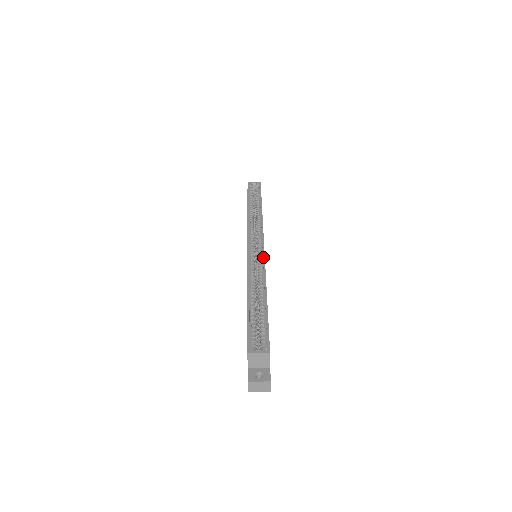
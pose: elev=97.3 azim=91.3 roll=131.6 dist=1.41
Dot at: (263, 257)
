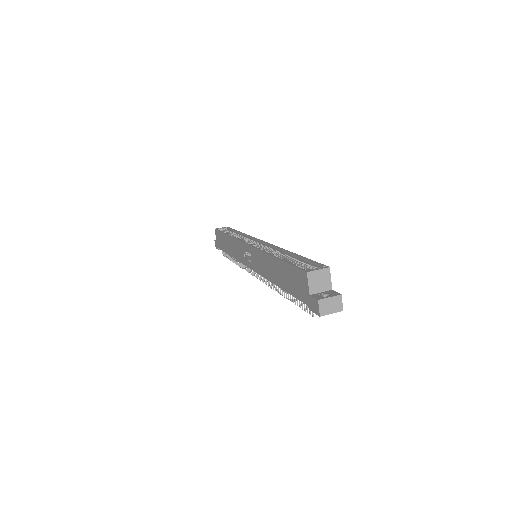
Dot at: (268, 243)
